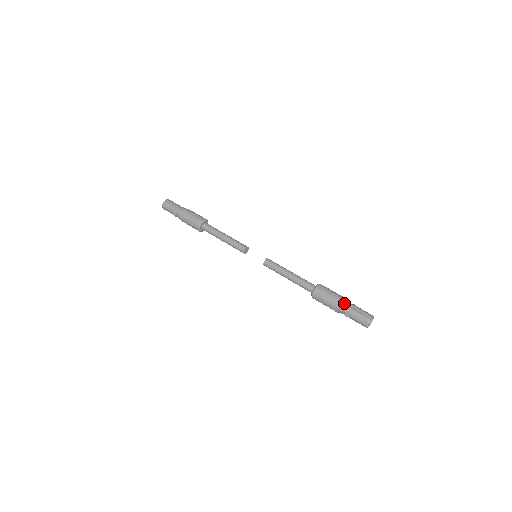
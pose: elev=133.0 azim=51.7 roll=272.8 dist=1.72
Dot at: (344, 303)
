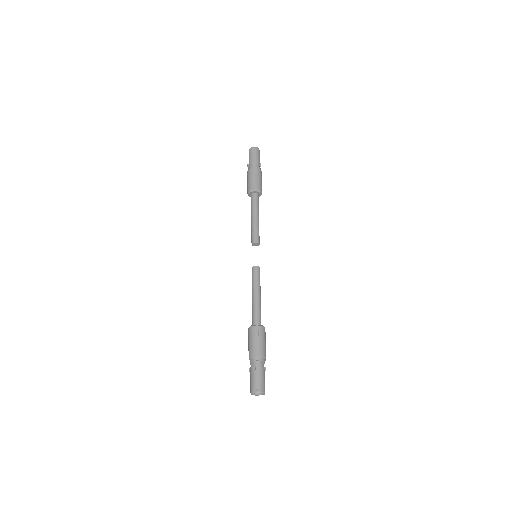
Dot at: (256, 359)
